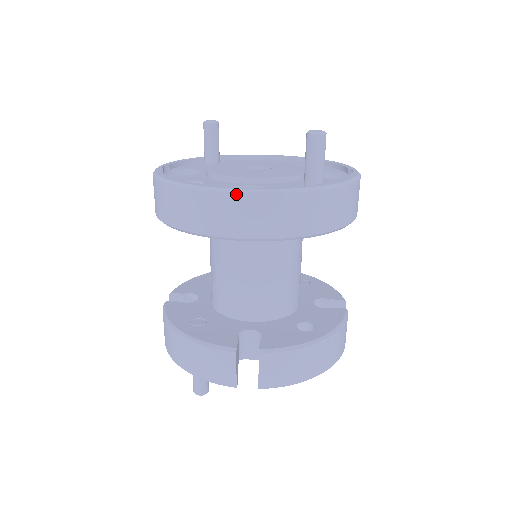
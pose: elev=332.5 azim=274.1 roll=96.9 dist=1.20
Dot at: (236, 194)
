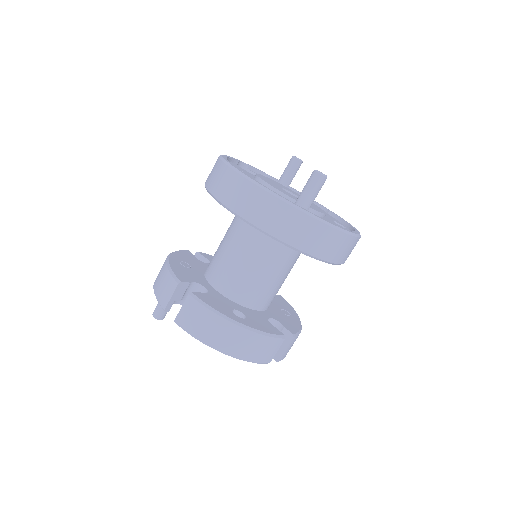
Dot at: (237, 174)
